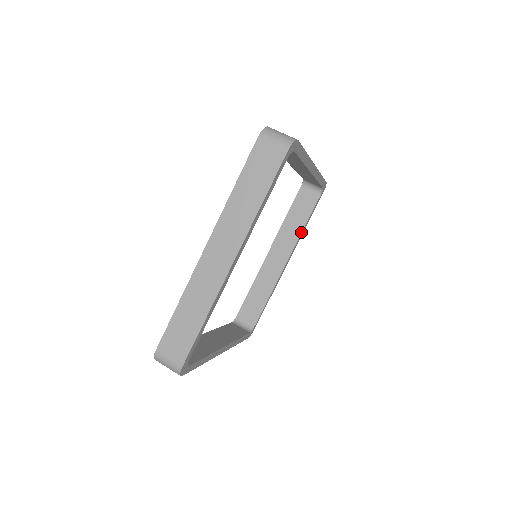
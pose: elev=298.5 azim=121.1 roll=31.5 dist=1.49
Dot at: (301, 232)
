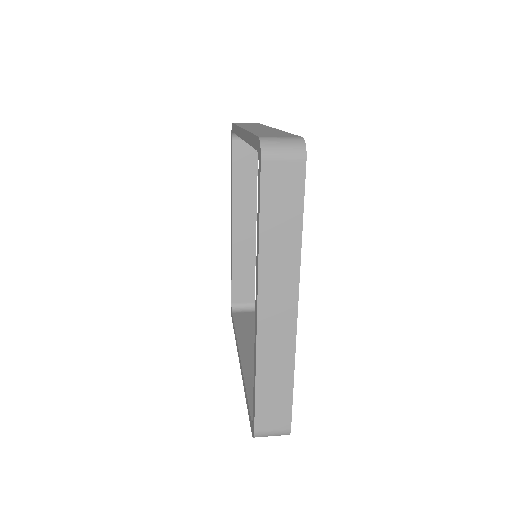
Dot at: occluded
